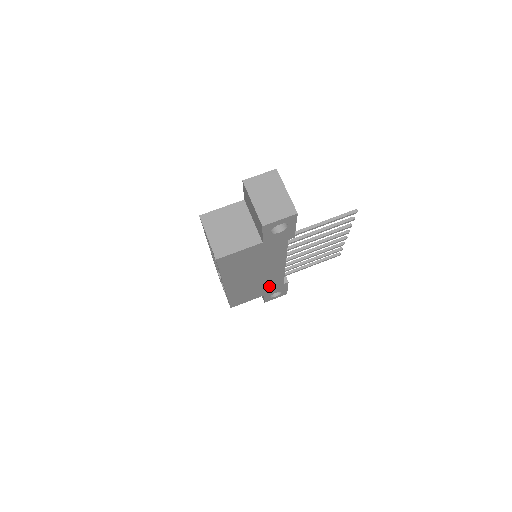
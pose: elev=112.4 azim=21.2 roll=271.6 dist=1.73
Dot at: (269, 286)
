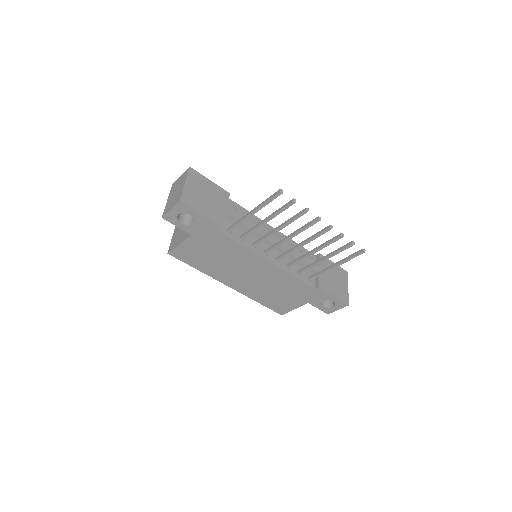
Dot at: (295, 290)
